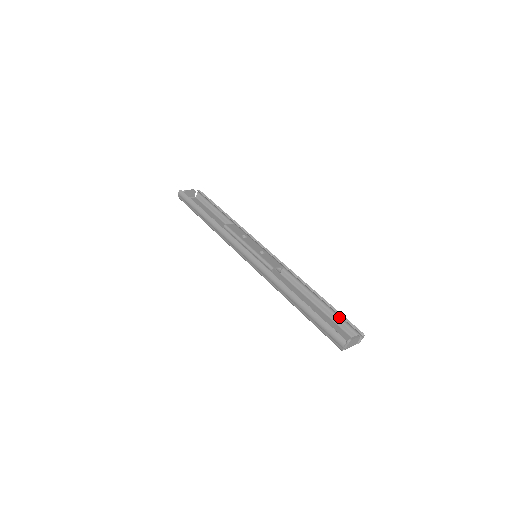
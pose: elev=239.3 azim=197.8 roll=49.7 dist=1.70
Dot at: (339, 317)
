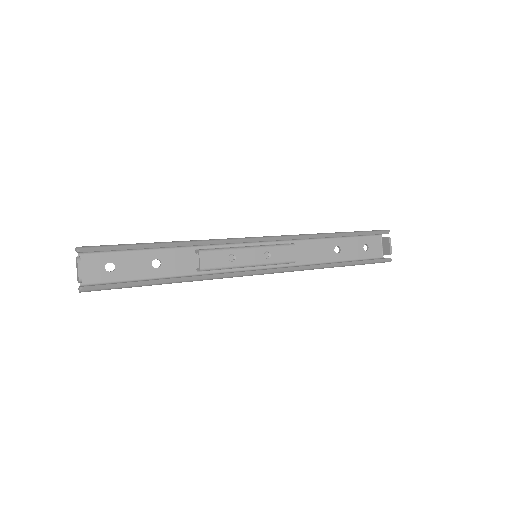
Dot at: (363, 234)
